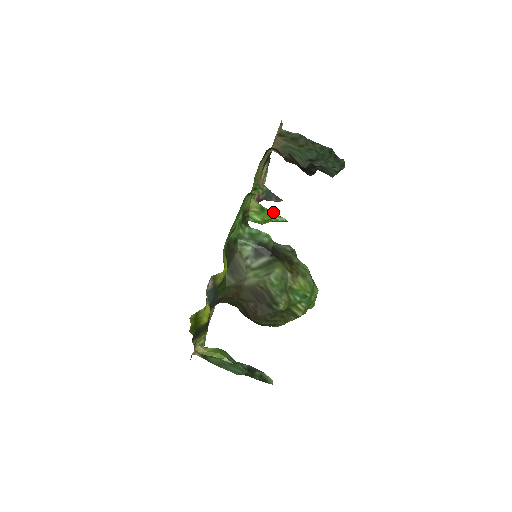
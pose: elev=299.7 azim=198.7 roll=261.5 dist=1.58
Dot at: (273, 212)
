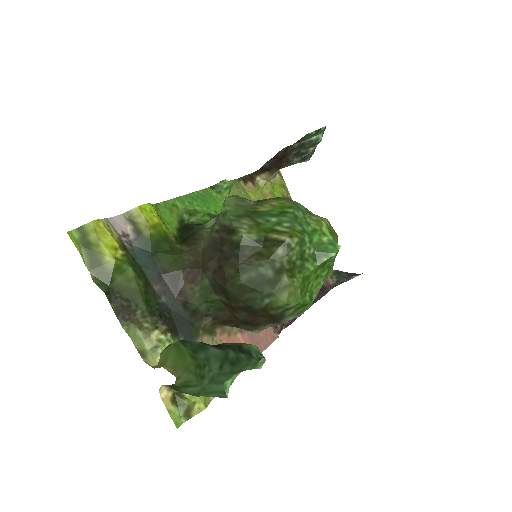
Dot at: occluded
